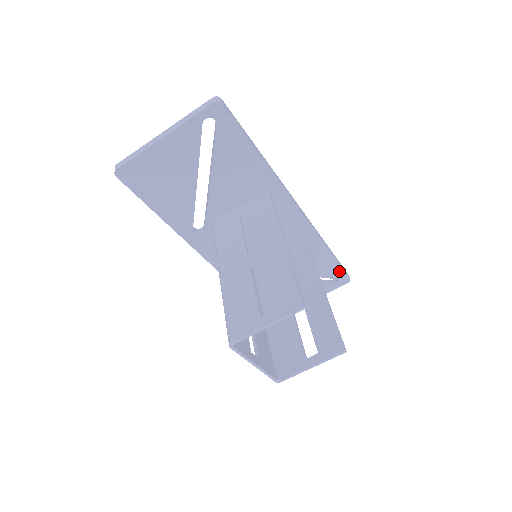
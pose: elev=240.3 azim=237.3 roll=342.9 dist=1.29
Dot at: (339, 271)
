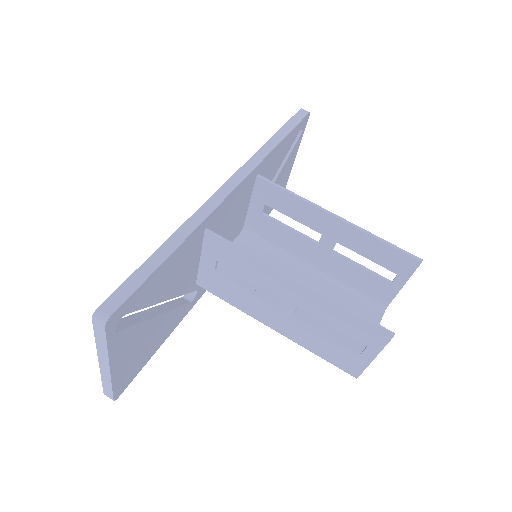
Dot at: (297, 127)
